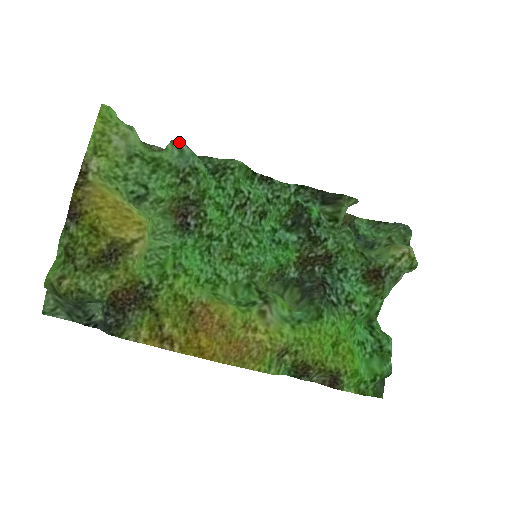
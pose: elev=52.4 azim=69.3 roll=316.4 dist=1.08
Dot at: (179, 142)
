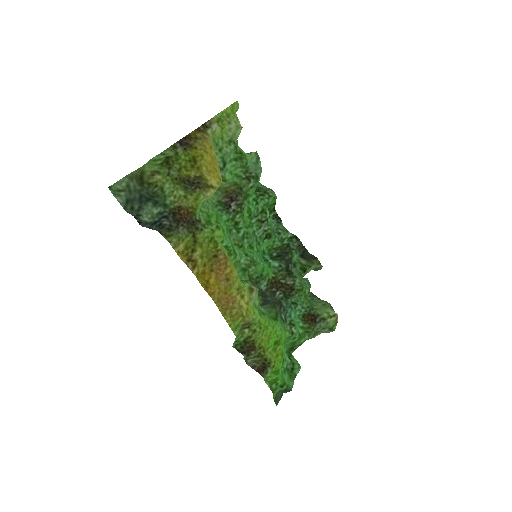
Dot at: occluded
